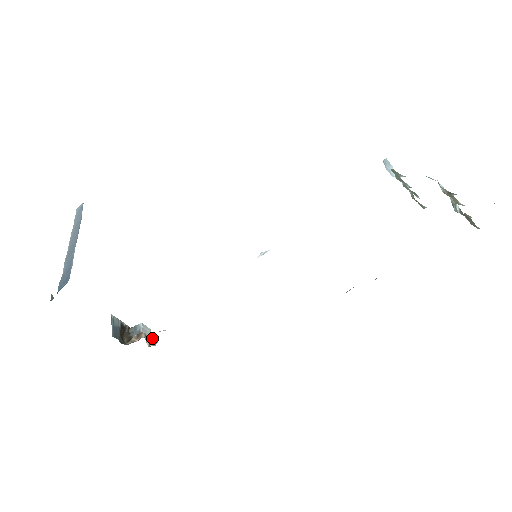
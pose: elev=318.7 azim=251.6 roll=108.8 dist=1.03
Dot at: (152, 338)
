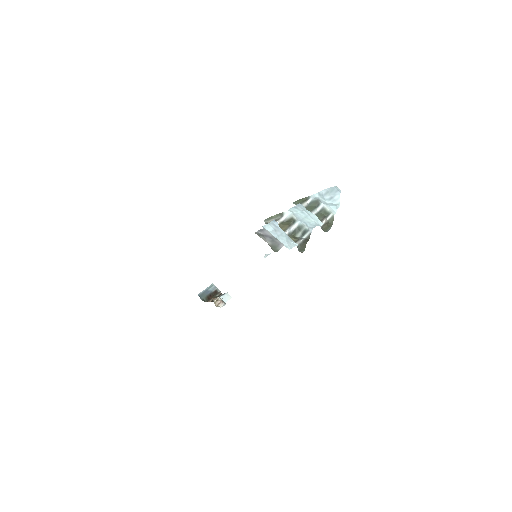
Dot at: (221, 302)
